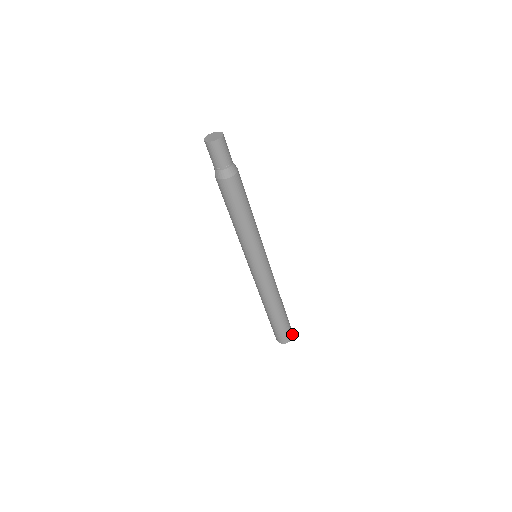
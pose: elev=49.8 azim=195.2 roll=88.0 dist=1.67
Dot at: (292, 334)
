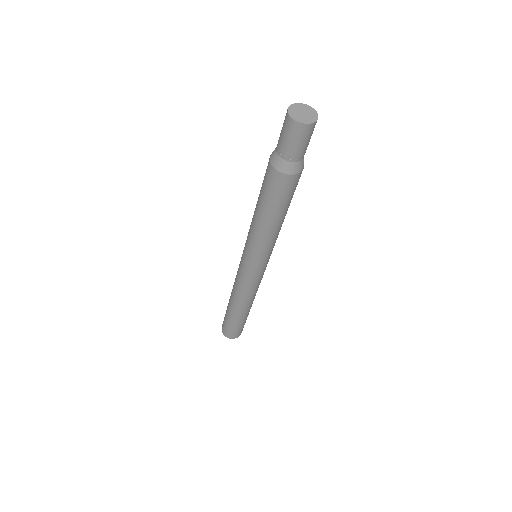
Dot at: (236, 336)
